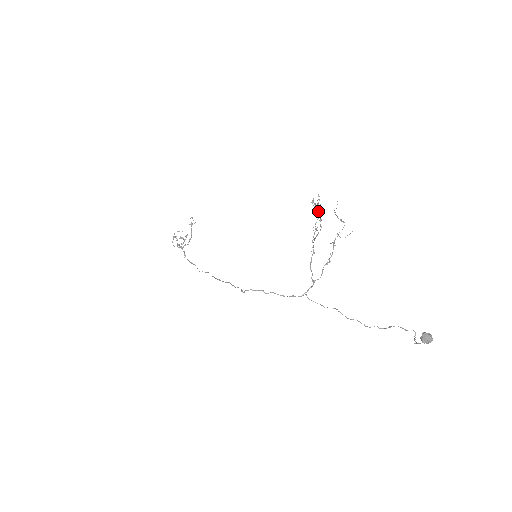
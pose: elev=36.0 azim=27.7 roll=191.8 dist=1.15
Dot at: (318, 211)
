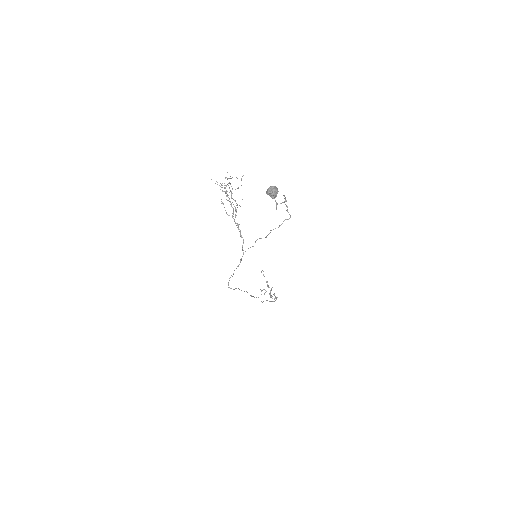
Dot at: (229, 188)
